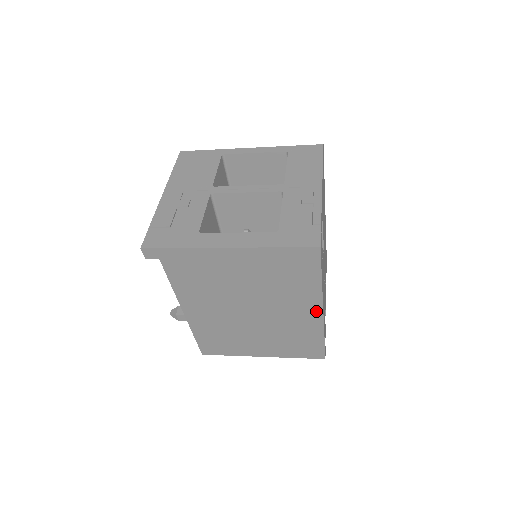
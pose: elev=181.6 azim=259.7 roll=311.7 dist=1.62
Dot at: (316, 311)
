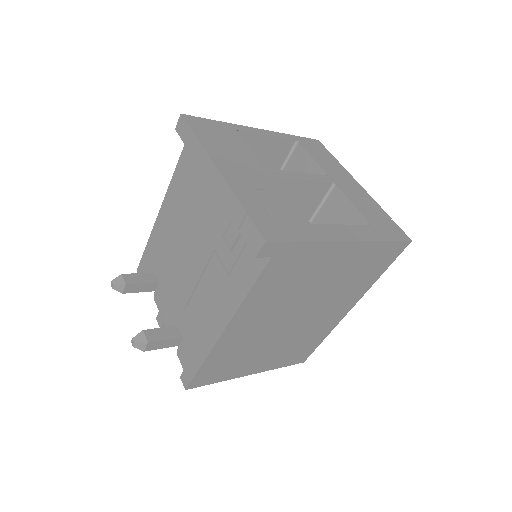
Dot at: (347, 309)
